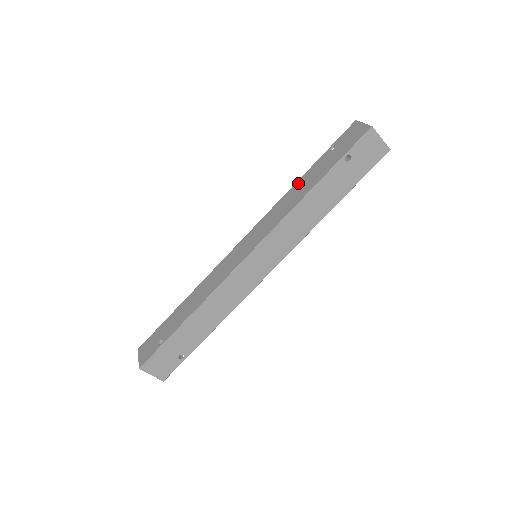
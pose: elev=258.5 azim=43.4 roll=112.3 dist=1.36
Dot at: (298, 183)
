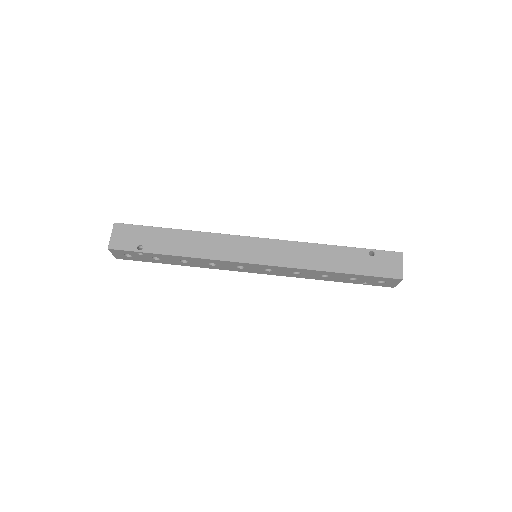
Dot at: occluded
